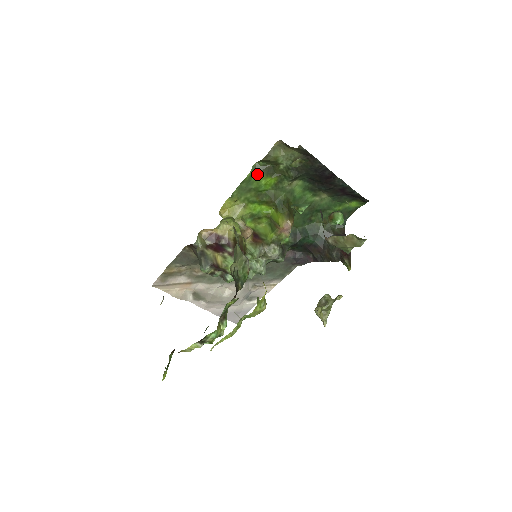
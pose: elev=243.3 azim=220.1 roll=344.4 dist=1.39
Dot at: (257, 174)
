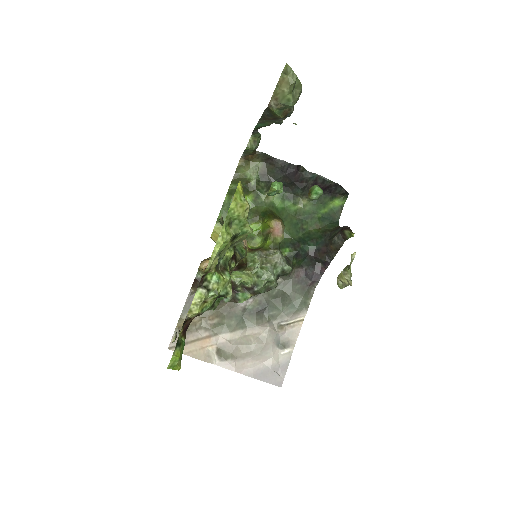
Dot at: occluded
